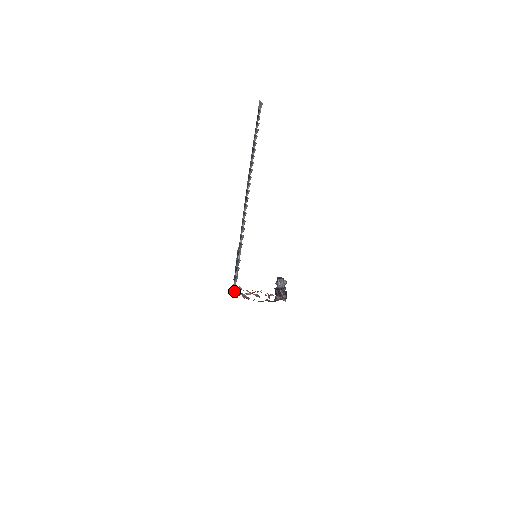
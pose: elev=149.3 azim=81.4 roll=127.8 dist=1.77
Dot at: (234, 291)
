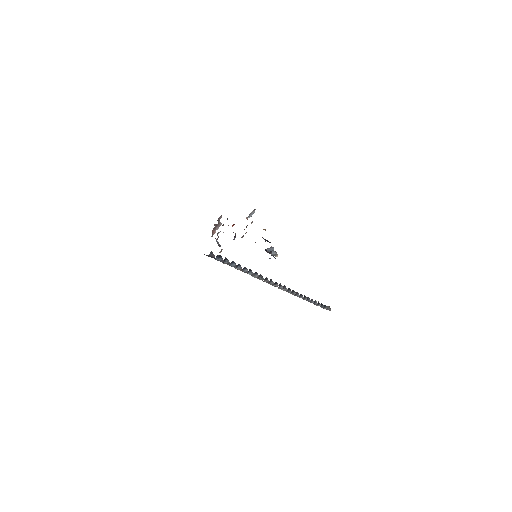
Dot at: occluded
